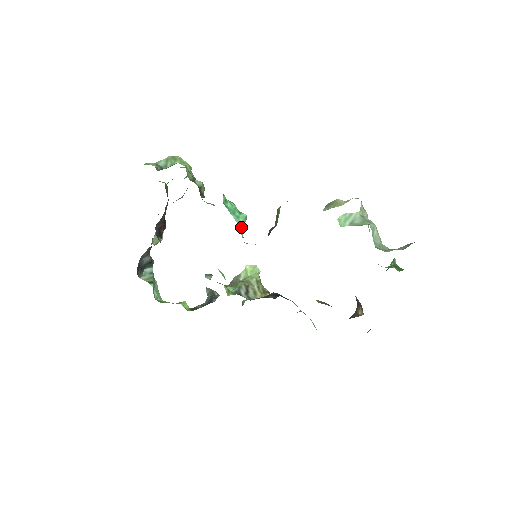
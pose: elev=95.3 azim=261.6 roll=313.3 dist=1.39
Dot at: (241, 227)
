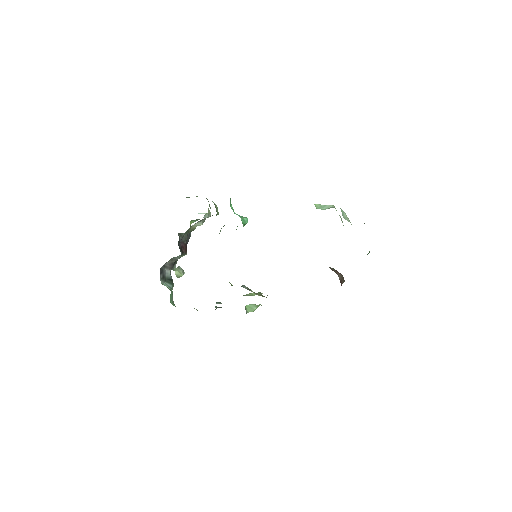
Dot at: (243, 223)
